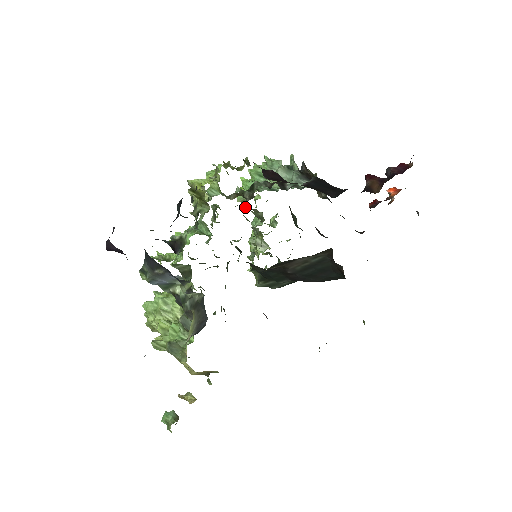
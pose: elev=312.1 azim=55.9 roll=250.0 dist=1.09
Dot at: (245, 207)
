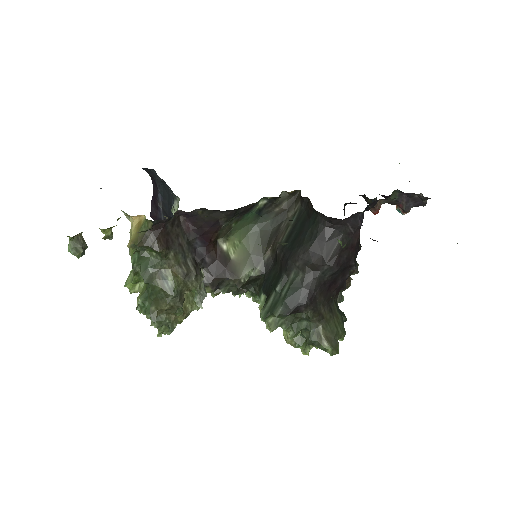
Dot at: occluded
